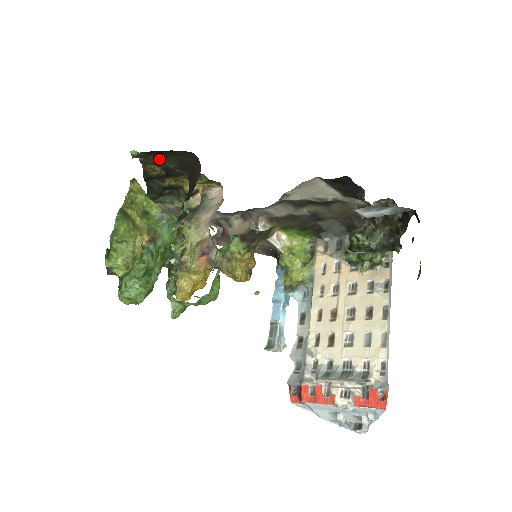
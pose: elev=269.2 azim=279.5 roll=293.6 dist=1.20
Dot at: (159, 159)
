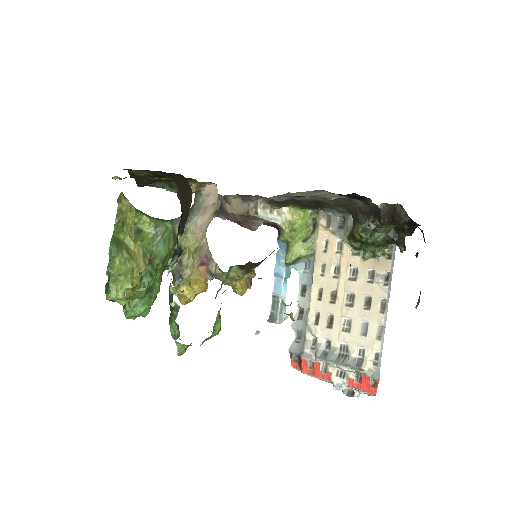
Dot at: (145, 170)
